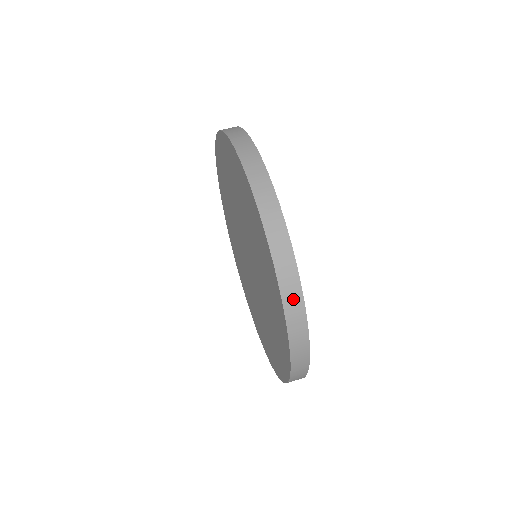
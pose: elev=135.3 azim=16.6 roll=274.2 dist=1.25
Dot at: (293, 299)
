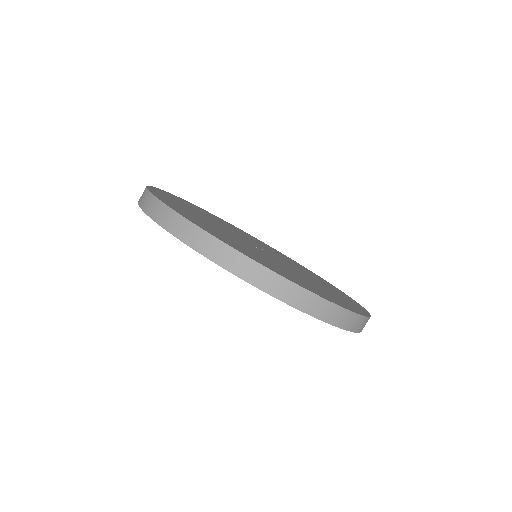
Dot at: (337, 316)
